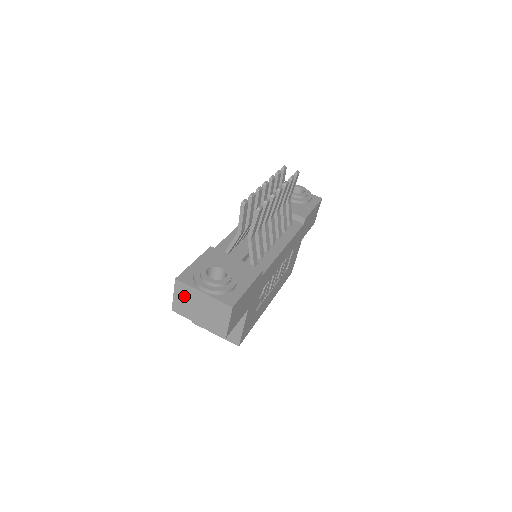
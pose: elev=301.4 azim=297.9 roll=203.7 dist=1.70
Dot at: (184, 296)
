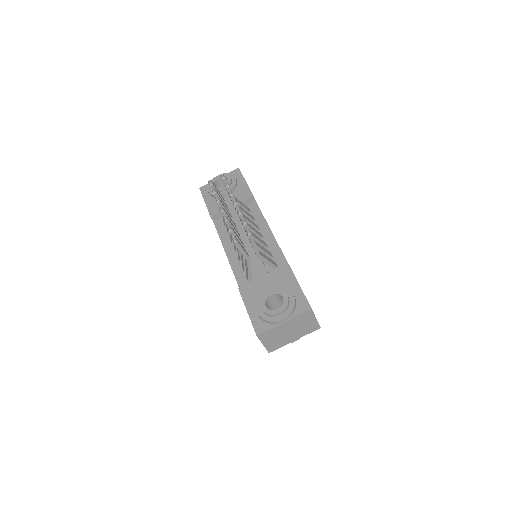
Dot at: (271, 338)
